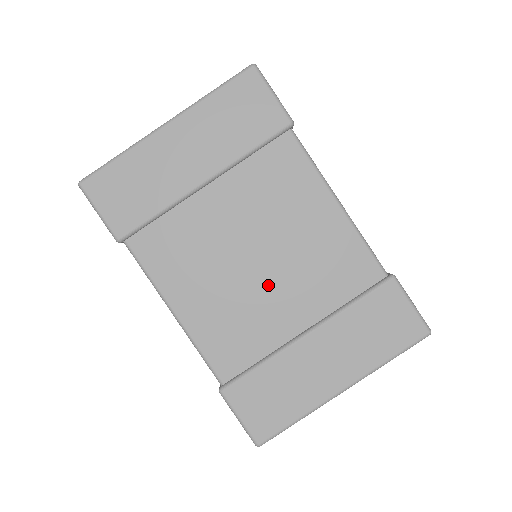
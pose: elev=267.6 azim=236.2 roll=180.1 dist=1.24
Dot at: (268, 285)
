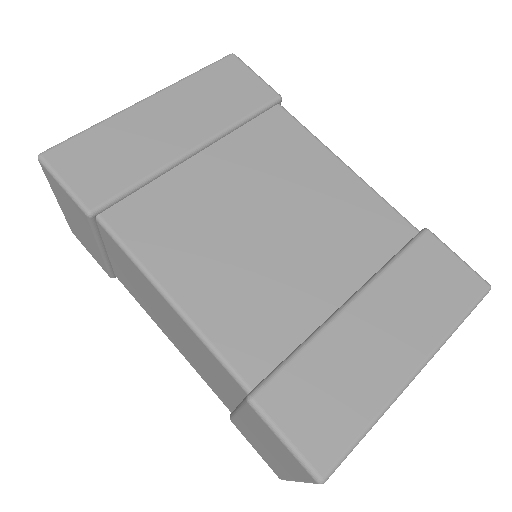
Dot at: (288, 252)
